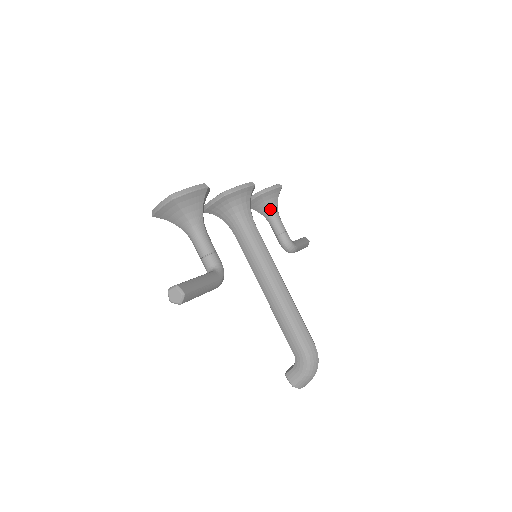
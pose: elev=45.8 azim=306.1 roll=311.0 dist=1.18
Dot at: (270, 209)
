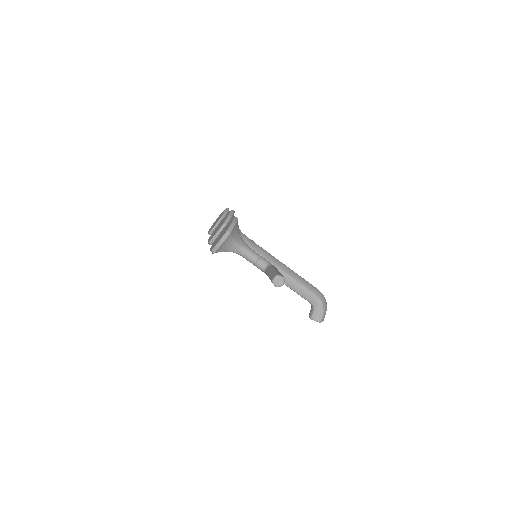
Dot at: occluded
